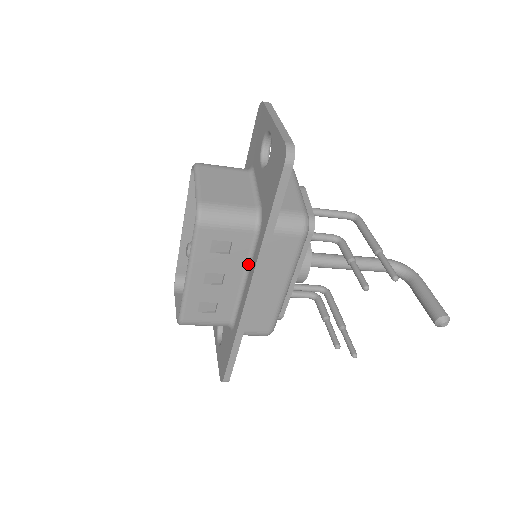
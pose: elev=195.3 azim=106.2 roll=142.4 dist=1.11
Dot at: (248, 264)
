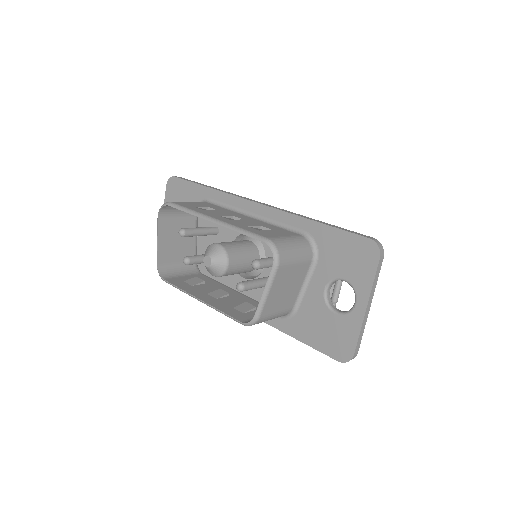
Dot at: occluded
